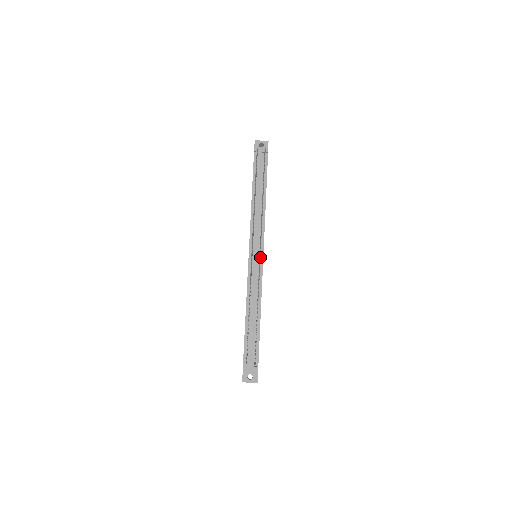
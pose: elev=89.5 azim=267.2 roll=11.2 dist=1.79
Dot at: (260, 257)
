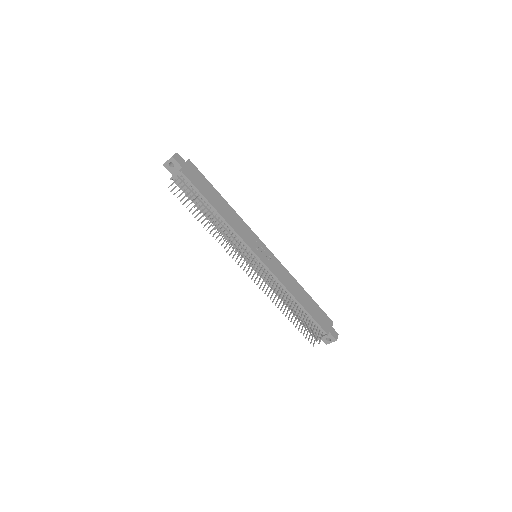
Dot at: occluded
